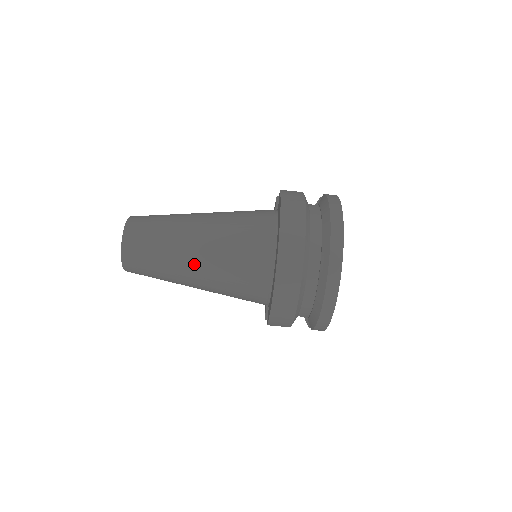
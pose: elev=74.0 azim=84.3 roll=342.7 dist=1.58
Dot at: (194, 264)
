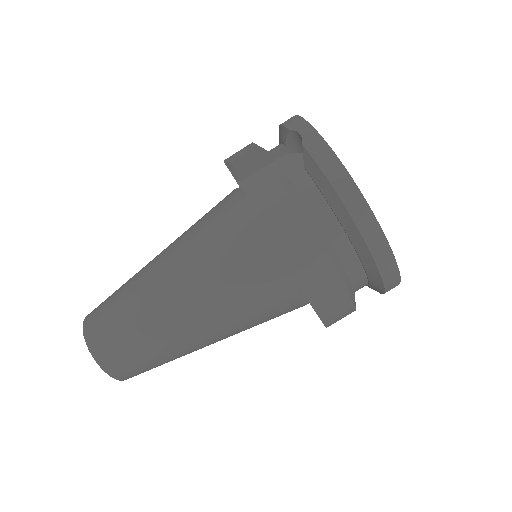
Dot at: (210, 343)
